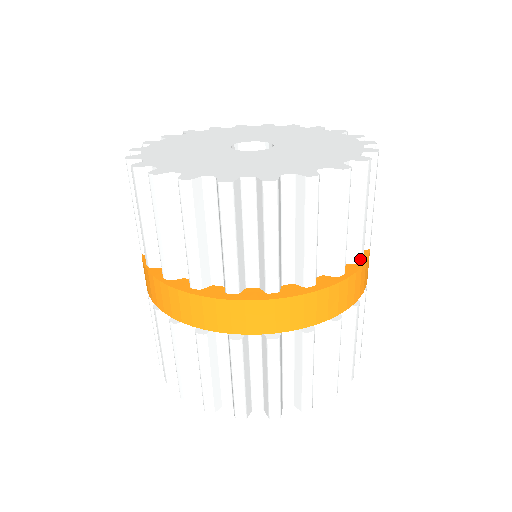
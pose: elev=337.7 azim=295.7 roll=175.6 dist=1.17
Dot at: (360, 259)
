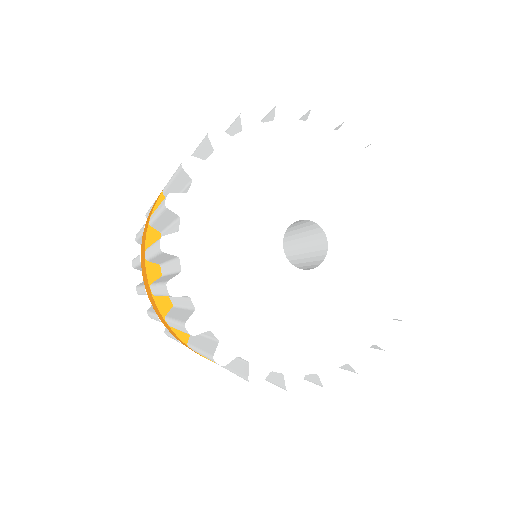
Dot at: occluded
